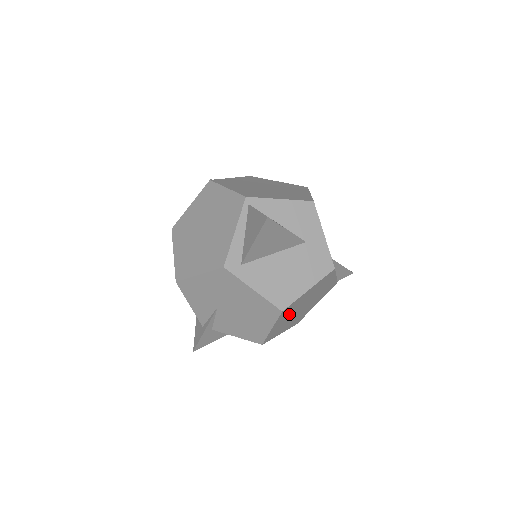
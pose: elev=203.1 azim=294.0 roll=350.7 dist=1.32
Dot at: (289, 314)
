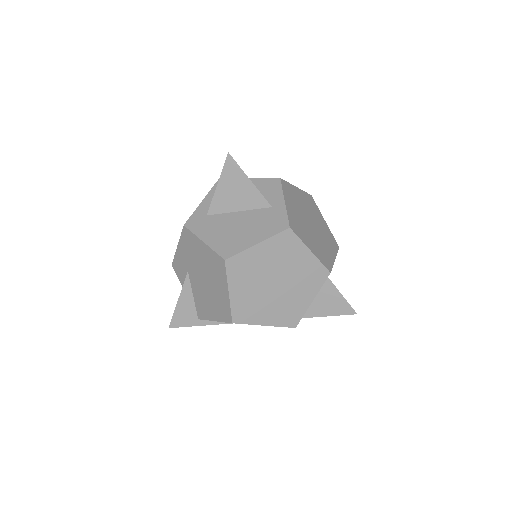
Dot at: occluded
